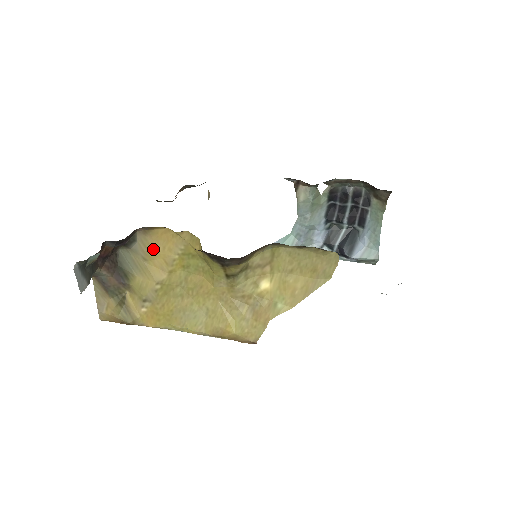
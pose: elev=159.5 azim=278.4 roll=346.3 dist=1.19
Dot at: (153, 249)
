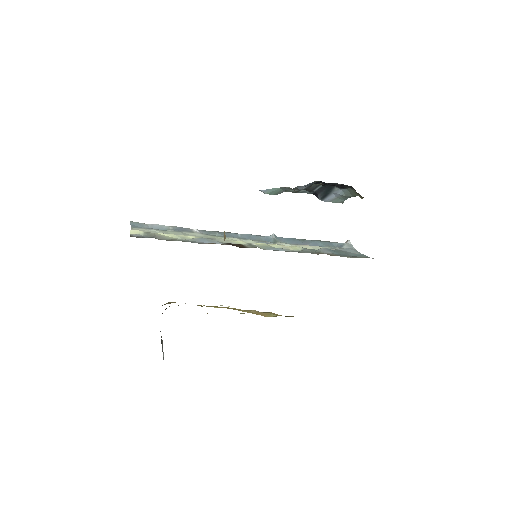
Dot at: occluded
